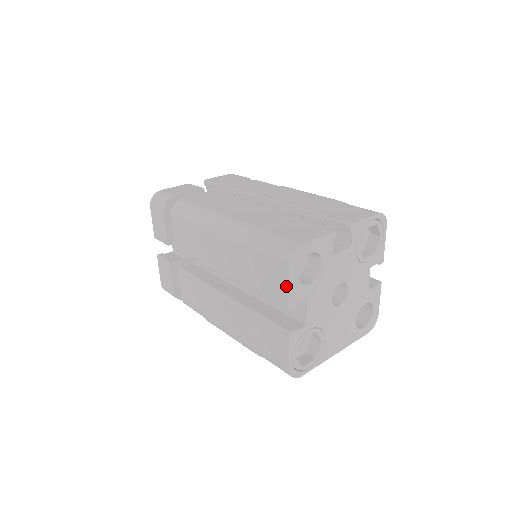
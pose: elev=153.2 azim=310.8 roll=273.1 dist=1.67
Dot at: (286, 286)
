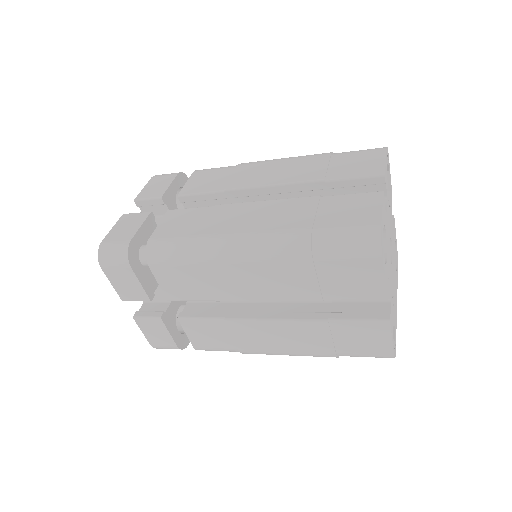
Dot at: (380, 278)
